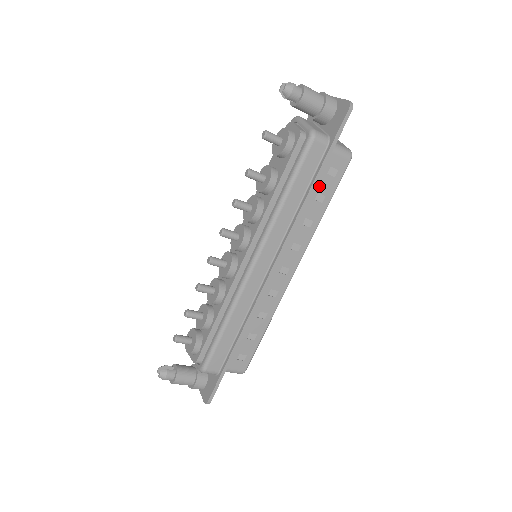
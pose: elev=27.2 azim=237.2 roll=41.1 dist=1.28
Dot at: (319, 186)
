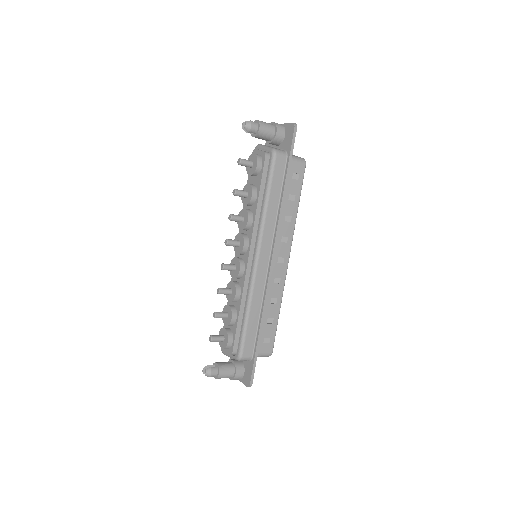
Dot at: (289, 189)
